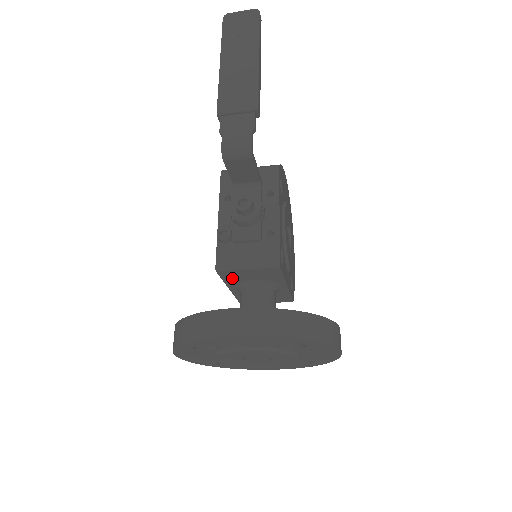
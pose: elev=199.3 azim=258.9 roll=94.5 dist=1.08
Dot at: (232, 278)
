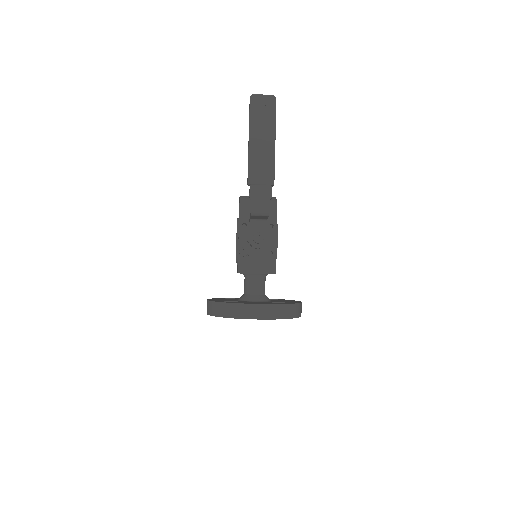
Dot at: occluded
